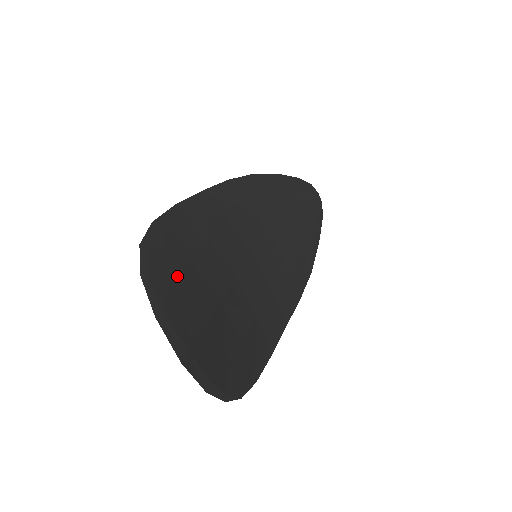
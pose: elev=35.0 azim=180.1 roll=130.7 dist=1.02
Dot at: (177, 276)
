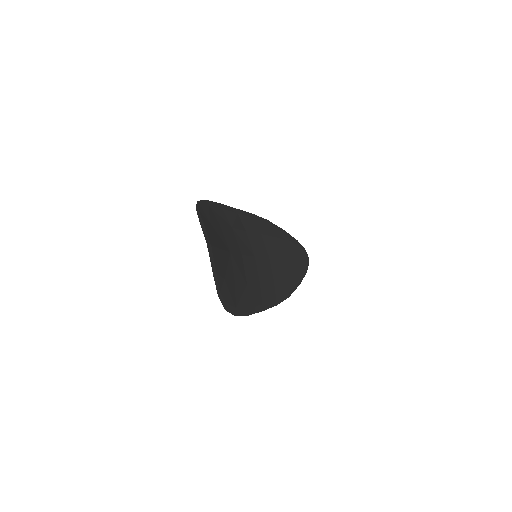
Dot at: (212, 222)
